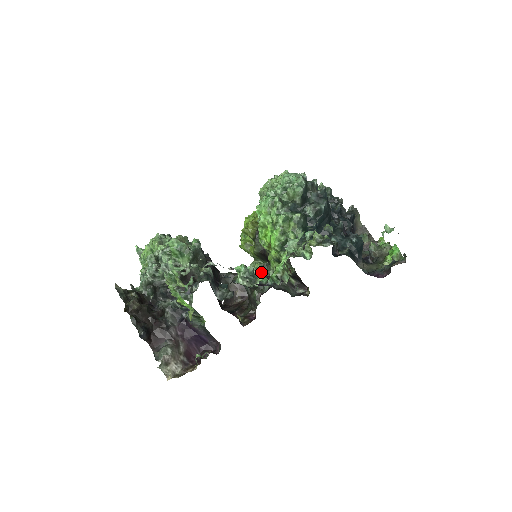
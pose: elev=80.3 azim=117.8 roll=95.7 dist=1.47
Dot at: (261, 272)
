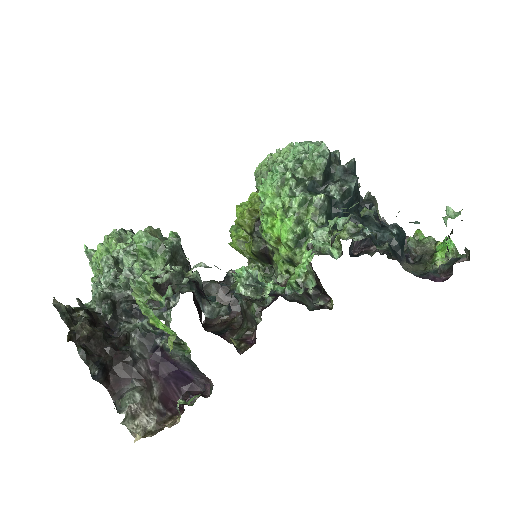
Dot at: (260, 278)
